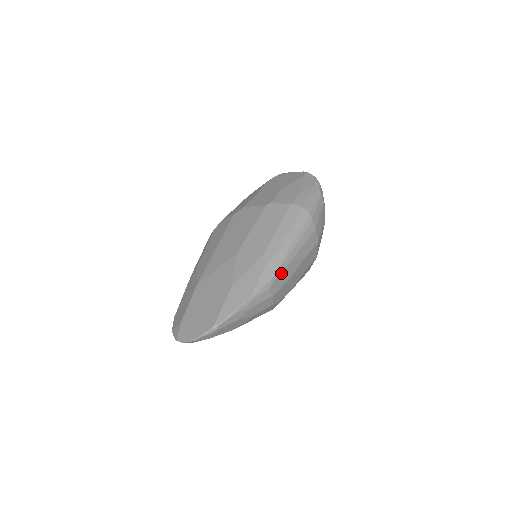
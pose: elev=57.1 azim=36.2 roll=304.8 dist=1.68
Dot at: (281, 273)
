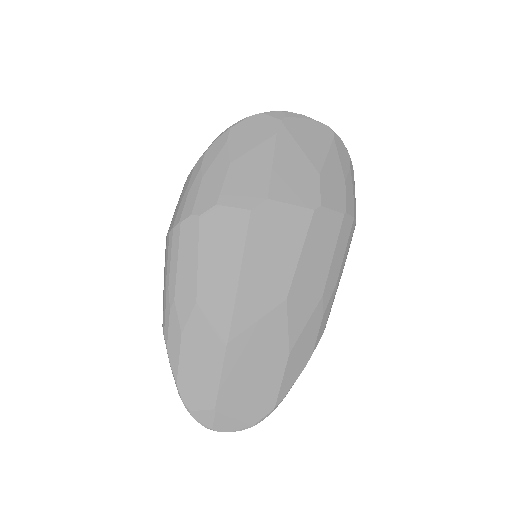
Dot at: occluded
